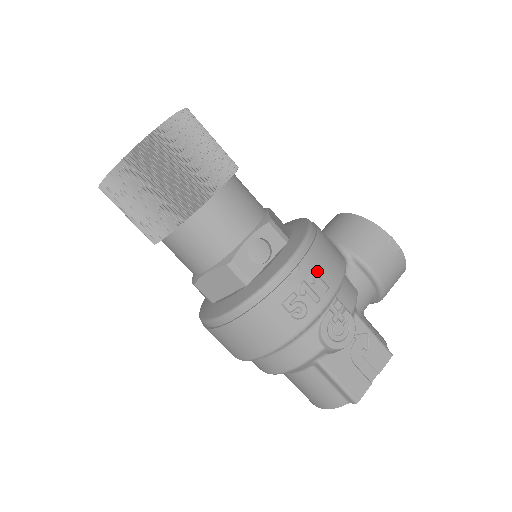
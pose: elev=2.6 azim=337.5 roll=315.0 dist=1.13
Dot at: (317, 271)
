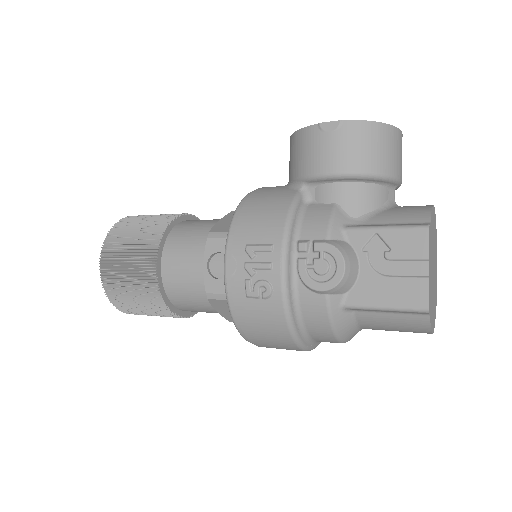
Dot at: (252, 242)
